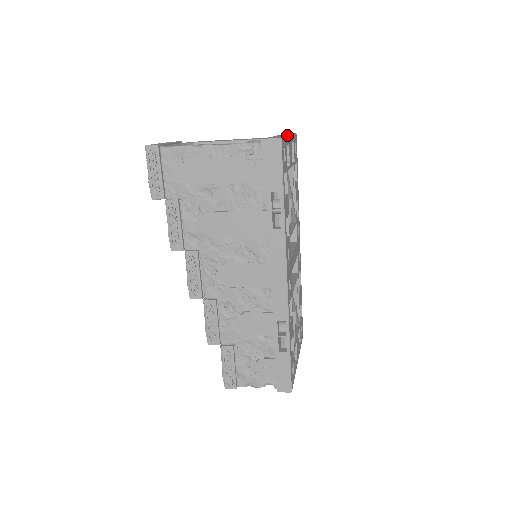
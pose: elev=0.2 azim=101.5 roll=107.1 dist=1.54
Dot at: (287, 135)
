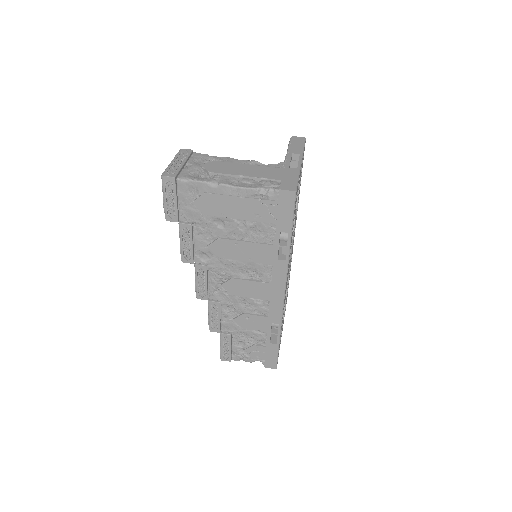
Dot at: (299, 164)
